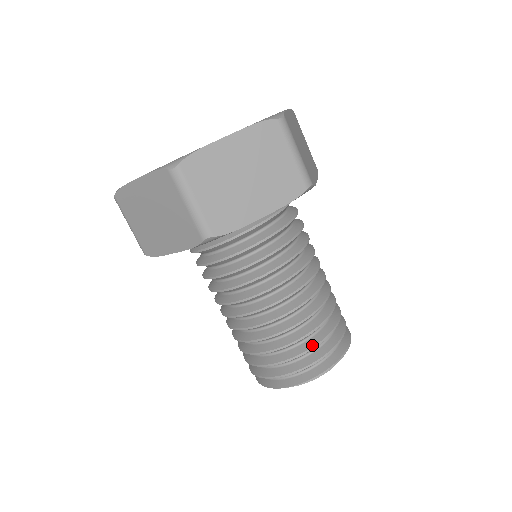
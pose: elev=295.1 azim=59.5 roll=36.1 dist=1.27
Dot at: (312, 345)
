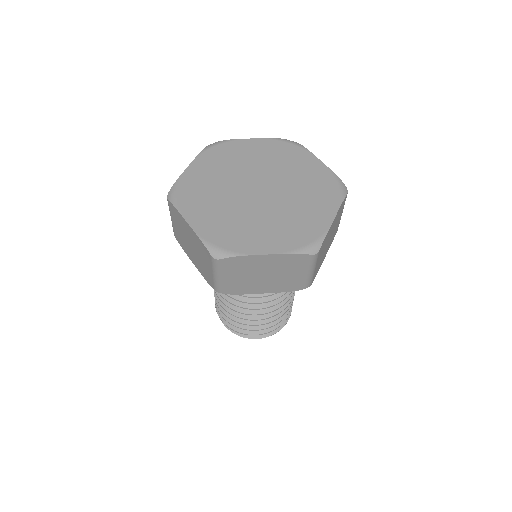
Dot at: (290, 308)
